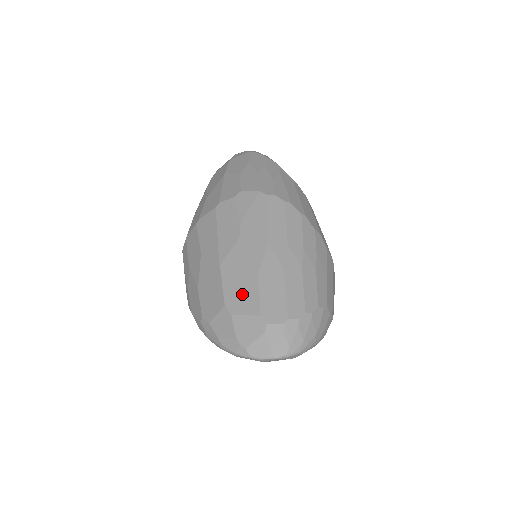
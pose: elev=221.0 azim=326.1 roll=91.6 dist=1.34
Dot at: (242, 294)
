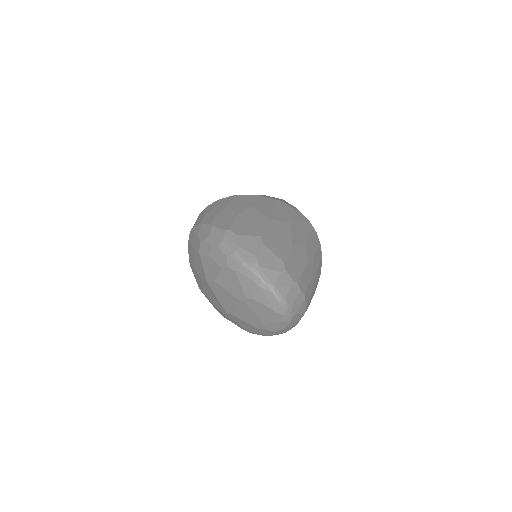
Dot at: (277, 243)
